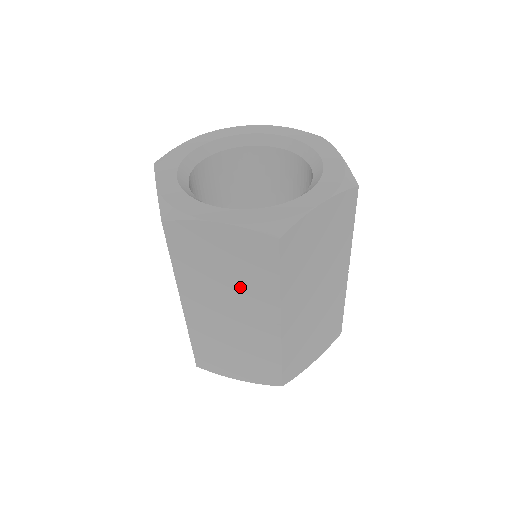
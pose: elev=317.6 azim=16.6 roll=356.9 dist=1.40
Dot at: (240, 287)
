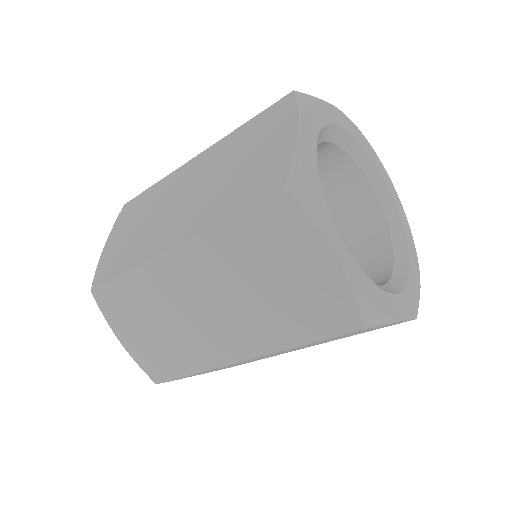
Dot at: (259, 307)
